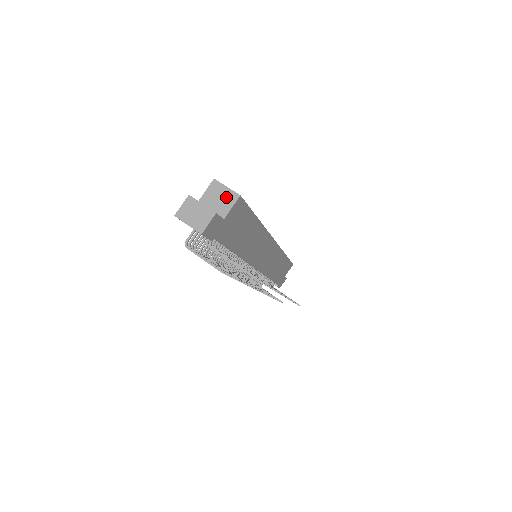
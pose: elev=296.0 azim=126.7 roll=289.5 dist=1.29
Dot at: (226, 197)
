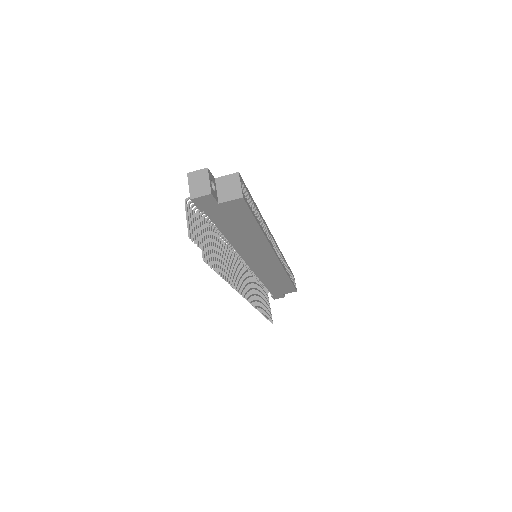
Dot at: (234, 190)
